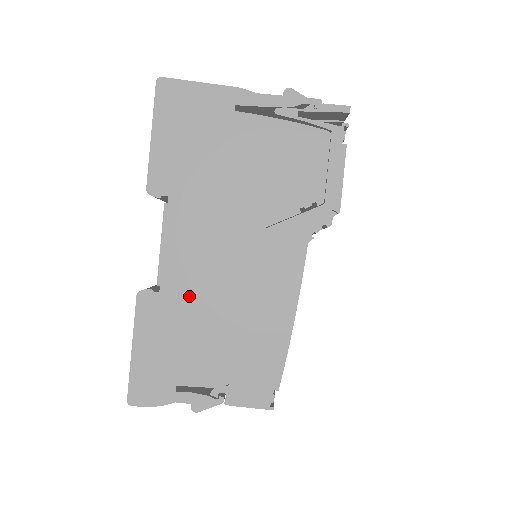
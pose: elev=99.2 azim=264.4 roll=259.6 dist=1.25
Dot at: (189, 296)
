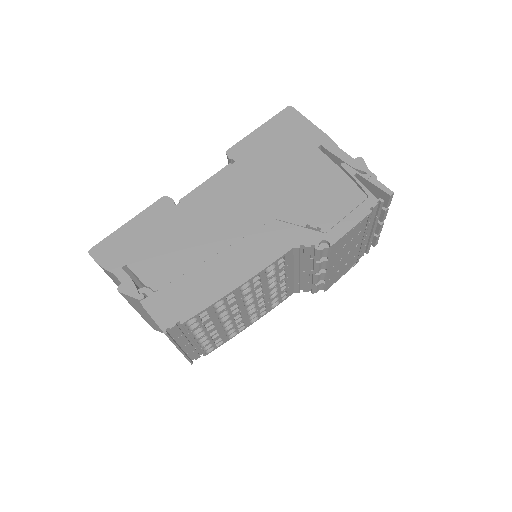
Dot at: (190, 220)
